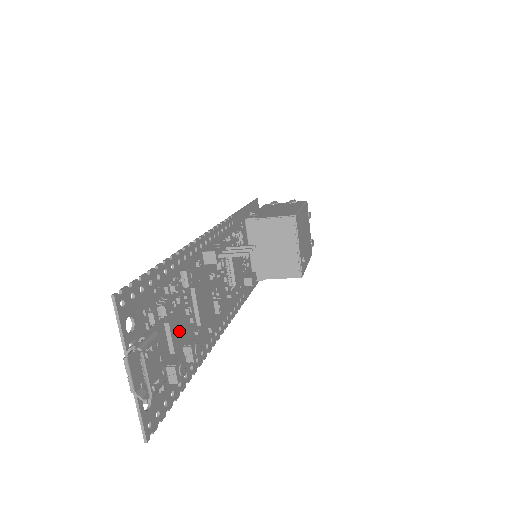
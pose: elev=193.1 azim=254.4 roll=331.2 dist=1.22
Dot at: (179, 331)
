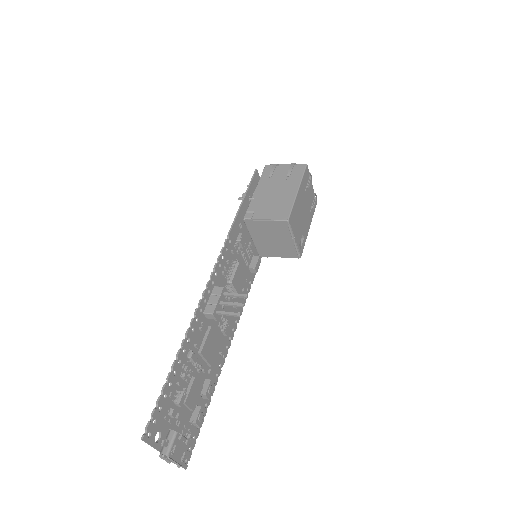
Dot at: (194, 395)
